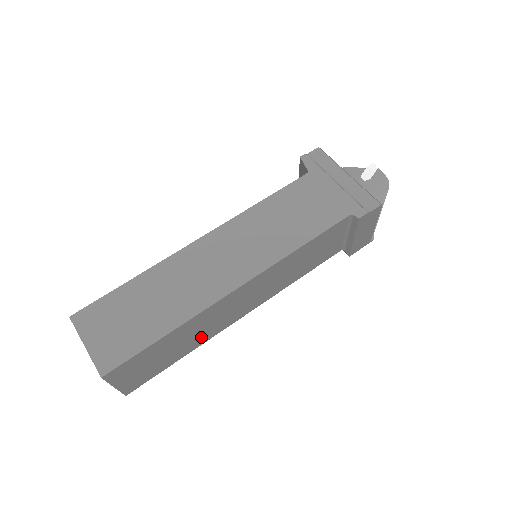
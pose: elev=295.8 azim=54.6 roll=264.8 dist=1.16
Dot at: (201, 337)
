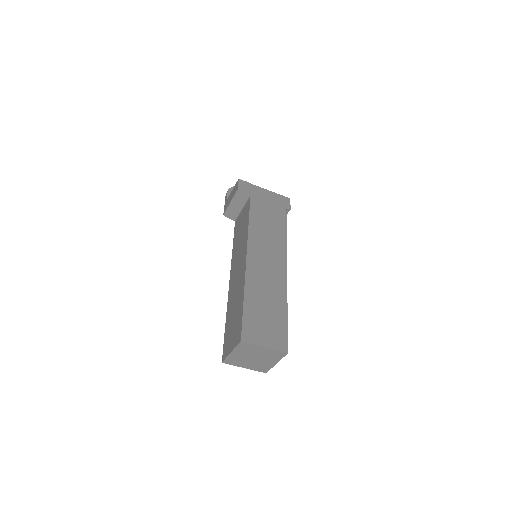
Dot at: occluded
